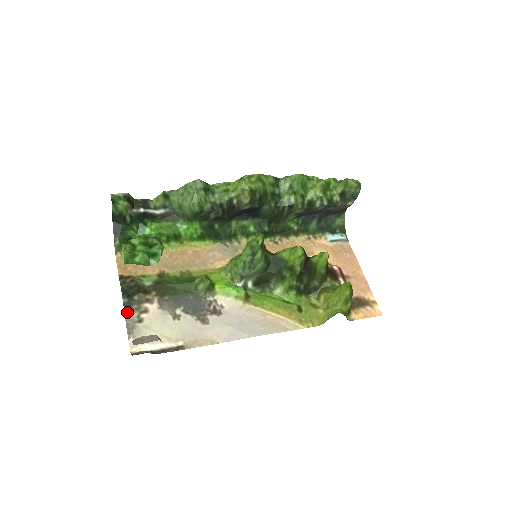
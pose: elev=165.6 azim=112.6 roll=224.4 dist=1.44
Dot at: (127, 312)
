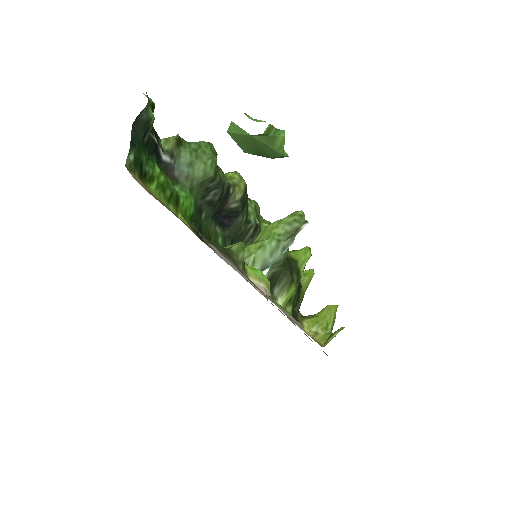
Dot at: (200, 235)
